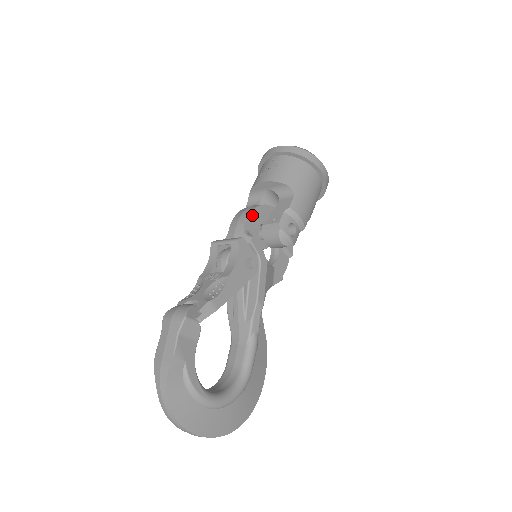
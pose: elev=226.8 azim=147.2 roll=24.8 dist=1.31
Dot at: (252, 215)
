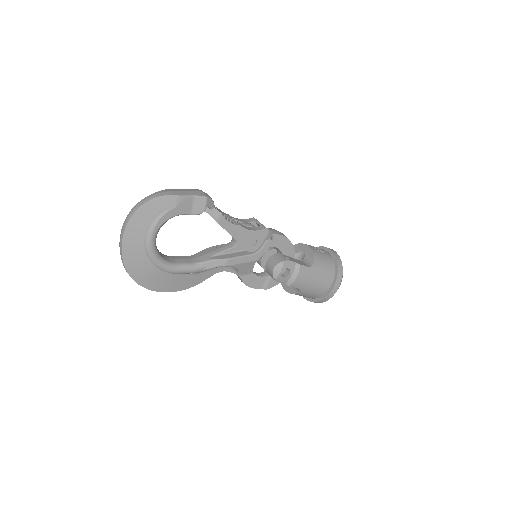
Dot at: (284, 239)
